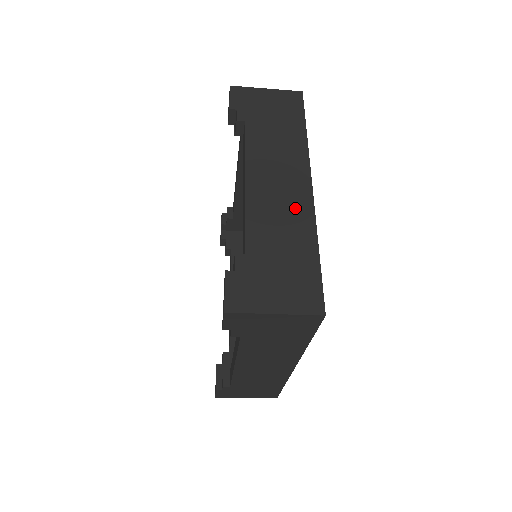
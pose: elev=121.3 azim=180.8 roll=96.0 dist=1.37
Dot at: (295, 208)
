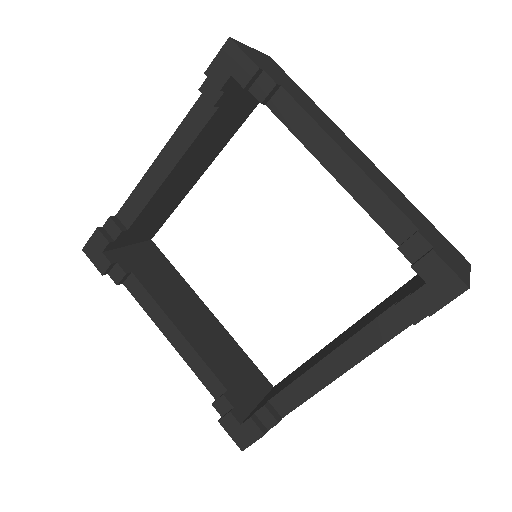
Dot at: (384, 178)
